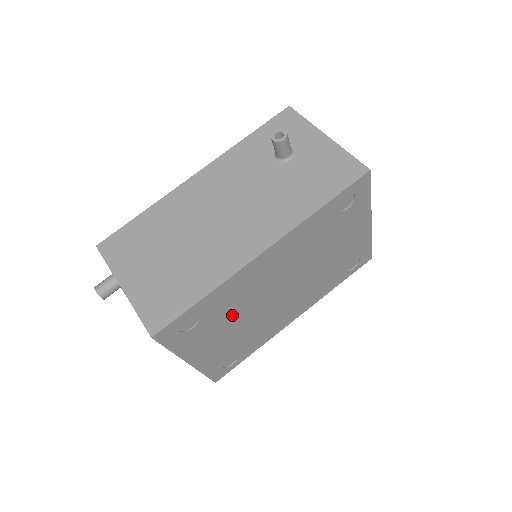
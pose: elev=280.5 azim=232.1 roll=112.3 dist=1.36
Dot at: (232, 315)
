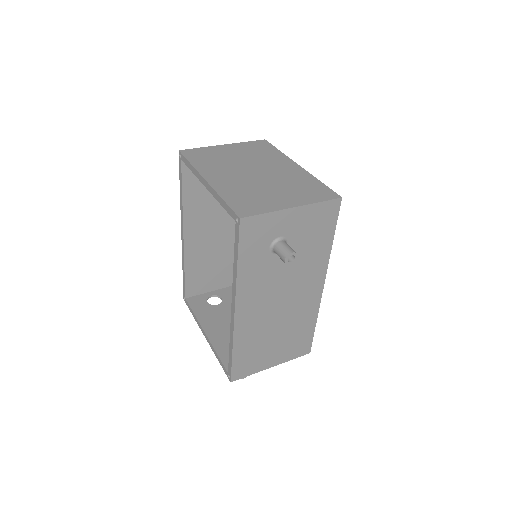
Dot at: occluded
